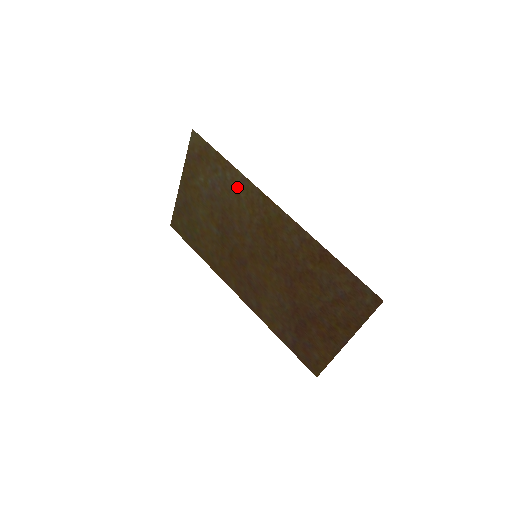
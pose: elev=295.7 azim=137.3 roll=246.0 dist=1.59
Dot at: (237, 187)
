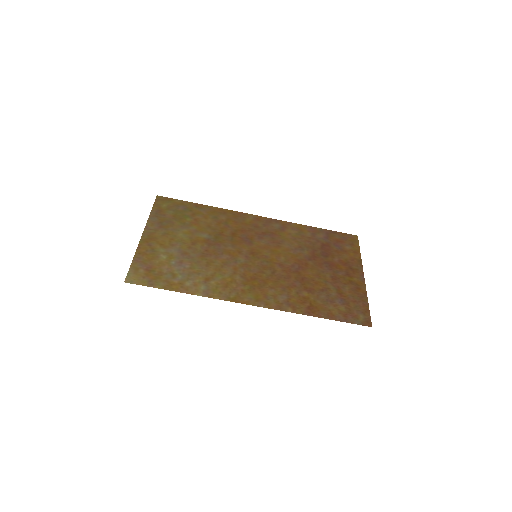
Dot at: (204, 283)
